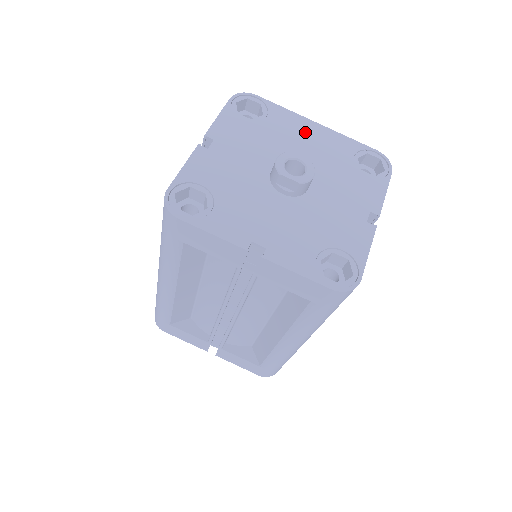
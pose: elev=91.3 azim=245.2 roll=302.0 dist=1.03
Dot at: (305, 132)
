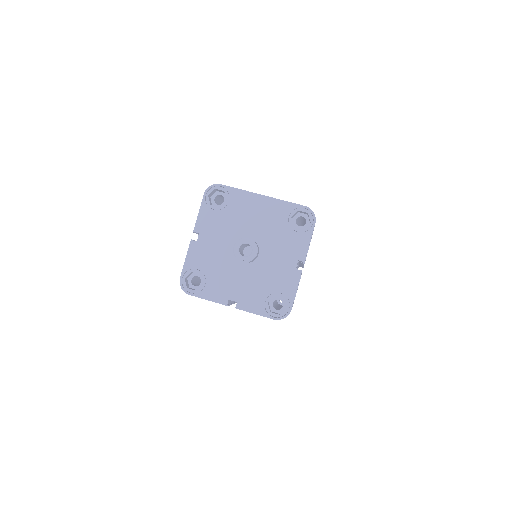
Dot at: (255, 207)
